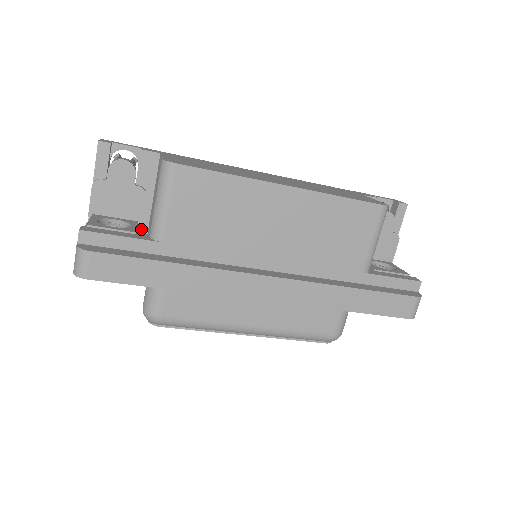
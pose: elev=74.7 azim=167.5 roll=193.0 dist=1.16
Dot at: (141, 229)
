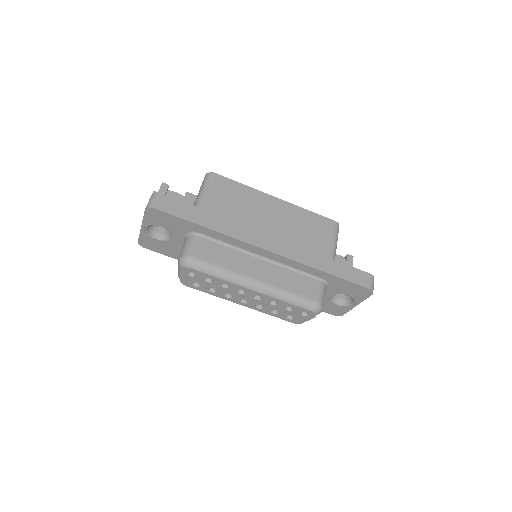
Dot at: occluded
